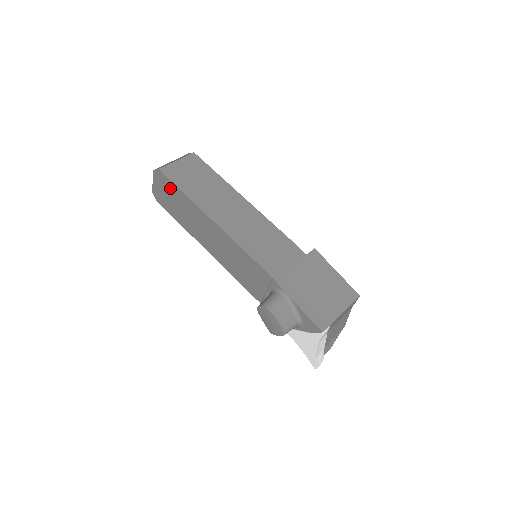
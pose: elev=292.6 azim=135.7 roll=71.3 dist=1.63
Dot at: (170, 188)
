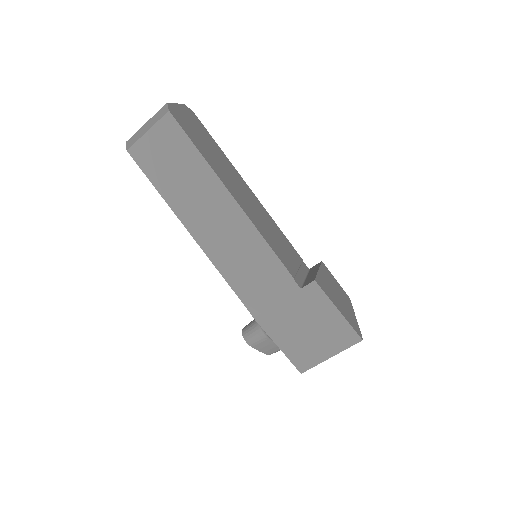
Dot at: occluded
